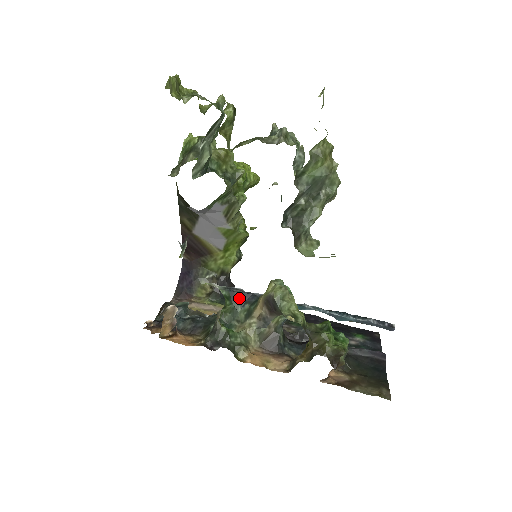
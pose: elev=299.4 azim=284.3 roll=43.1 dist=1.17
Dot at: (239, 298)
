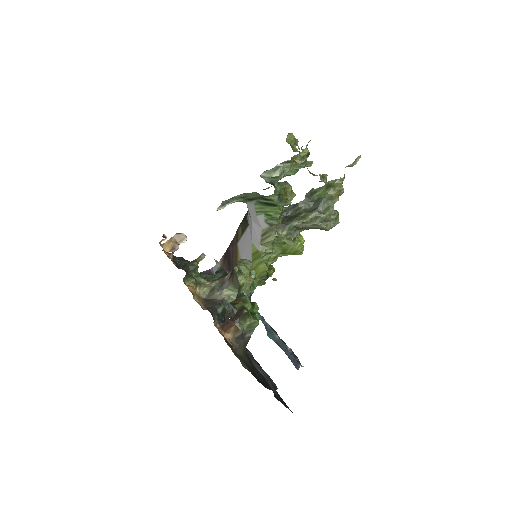
Dot at: (223, 274)
